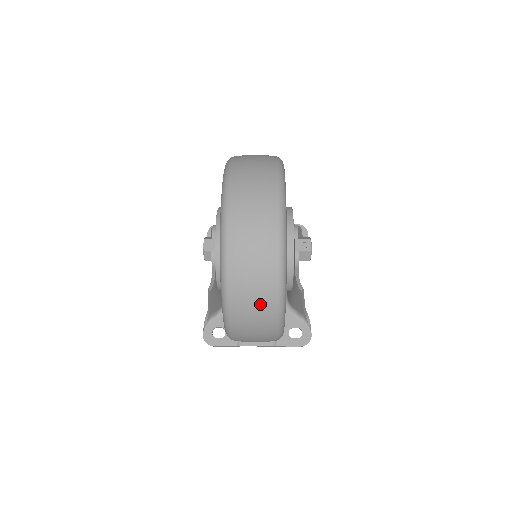
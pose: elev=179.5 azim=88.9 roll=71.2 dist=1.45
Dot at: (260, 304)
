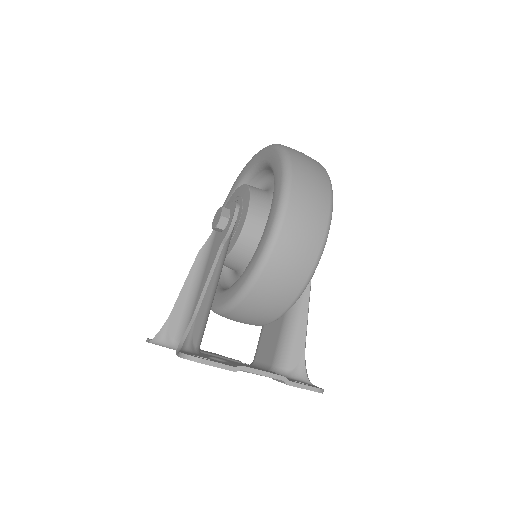
Dot at: (315, 167)
